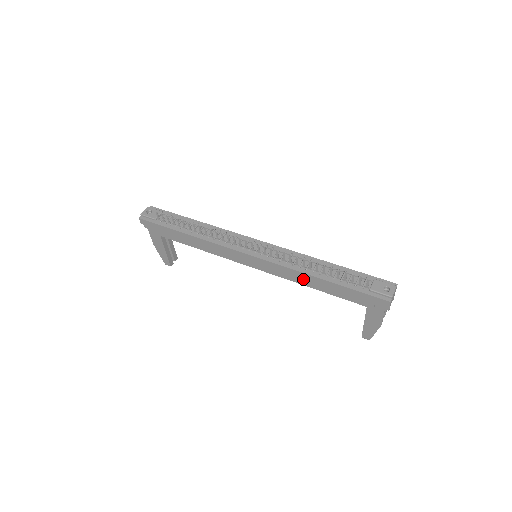
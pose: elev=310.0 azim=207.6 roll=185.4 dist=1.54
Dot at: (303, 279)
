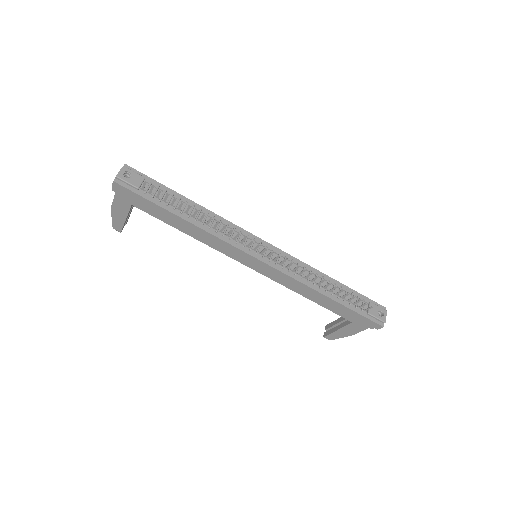
Dot at: (306, 292)
